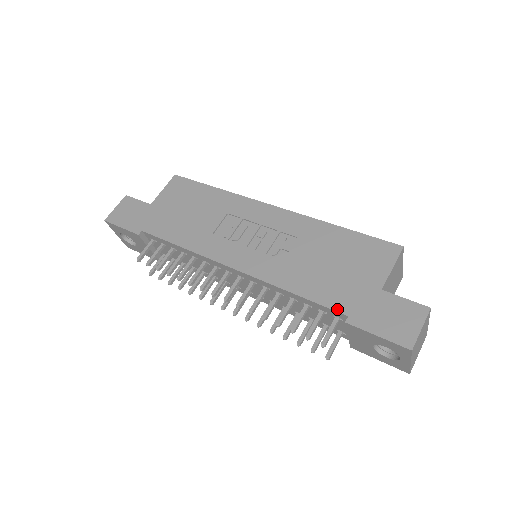
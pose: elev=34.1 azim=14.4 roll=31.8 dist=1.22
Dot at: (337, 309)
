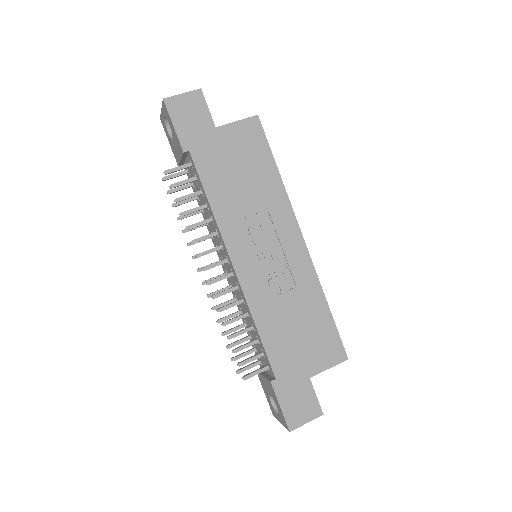
Dot at: (274, 368)
